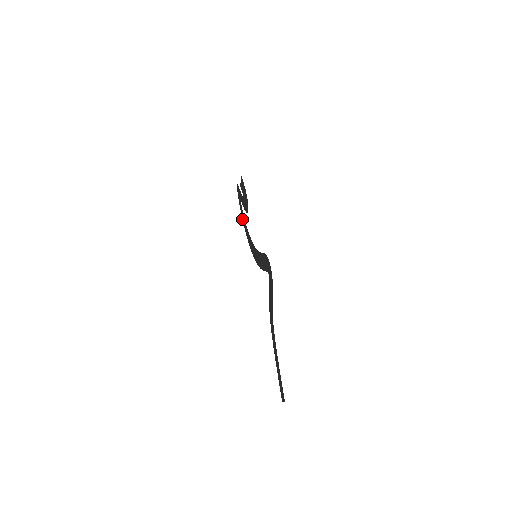
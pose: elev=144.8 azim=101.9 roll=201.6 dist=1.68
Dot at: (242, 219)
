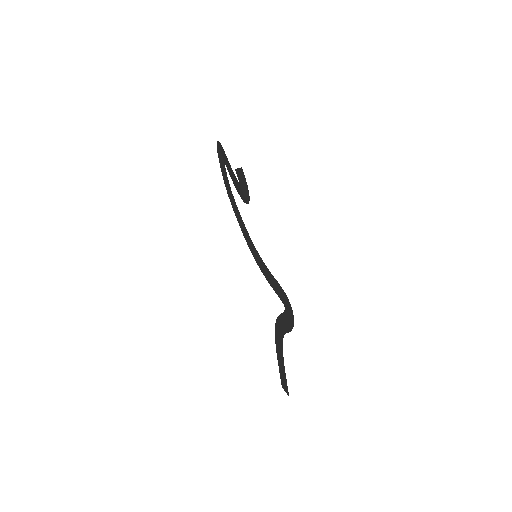
Dot at: (223, 178)
